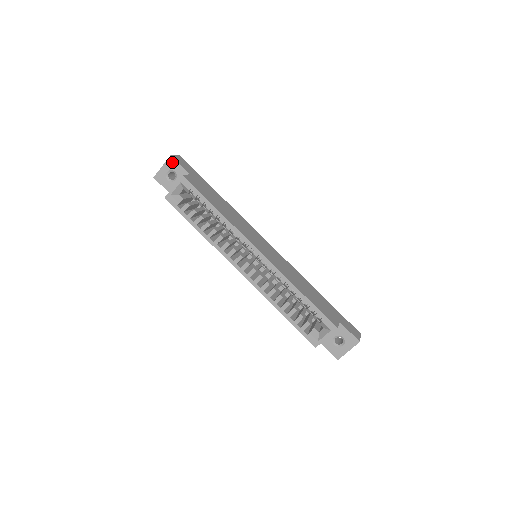
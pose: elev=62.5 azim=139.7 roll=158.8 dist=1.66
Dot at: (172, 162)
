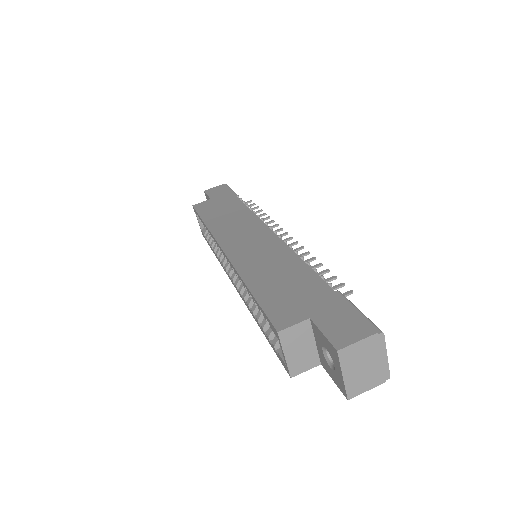
Dot at: (206, 196)
